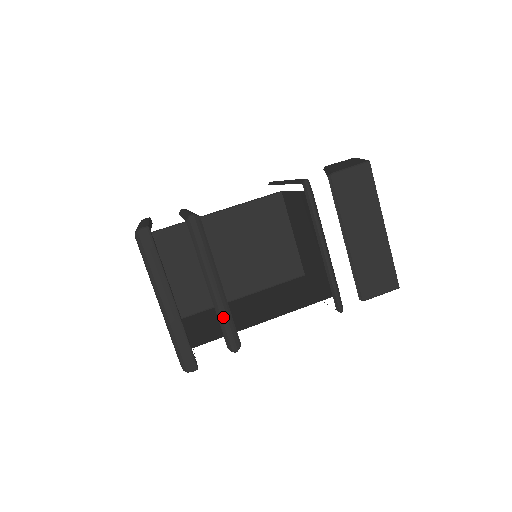
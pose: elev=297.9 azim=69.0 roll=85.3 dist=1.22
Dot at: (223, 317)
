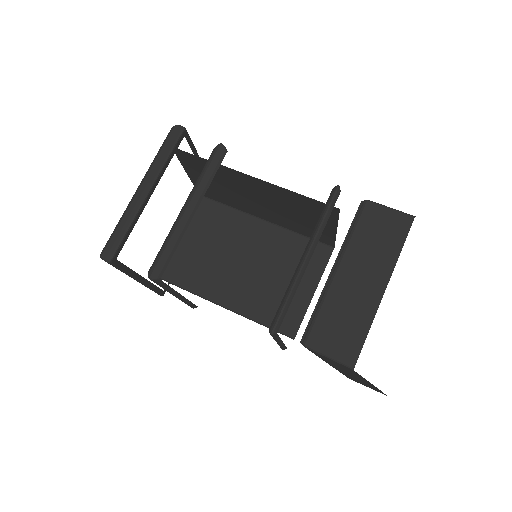
Dot at: (169, 239)
